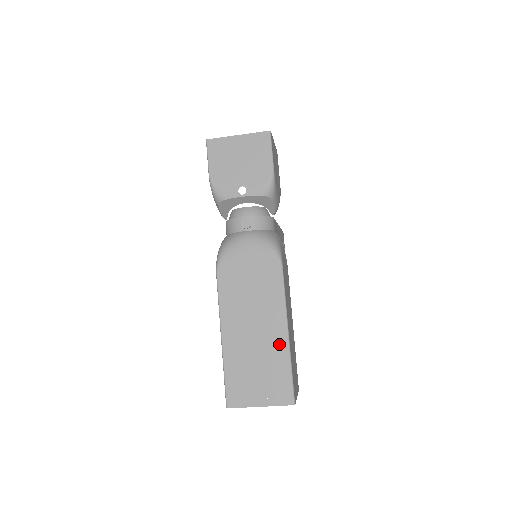
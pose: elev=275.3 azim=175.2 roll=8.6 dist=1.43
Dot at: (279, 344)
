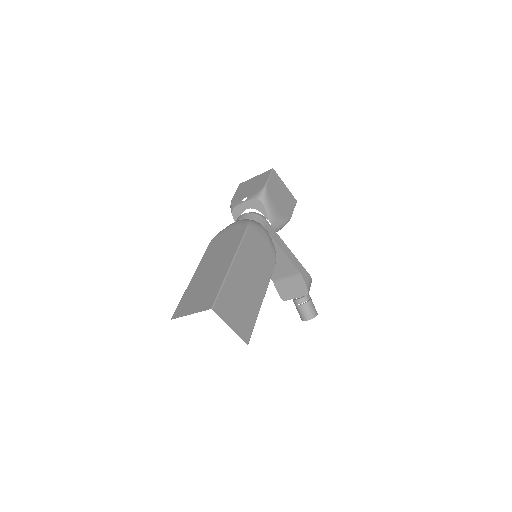
Dot at: (222, 272)
